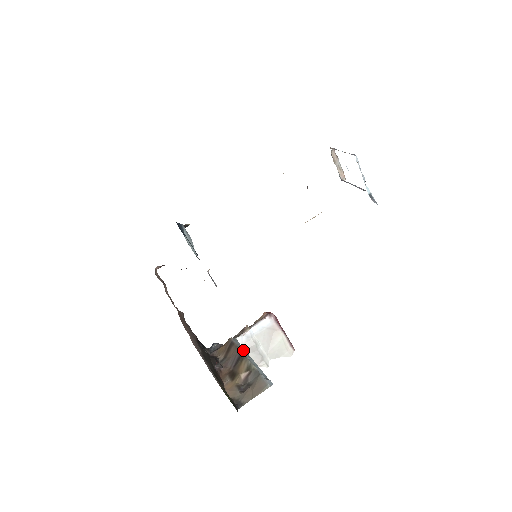
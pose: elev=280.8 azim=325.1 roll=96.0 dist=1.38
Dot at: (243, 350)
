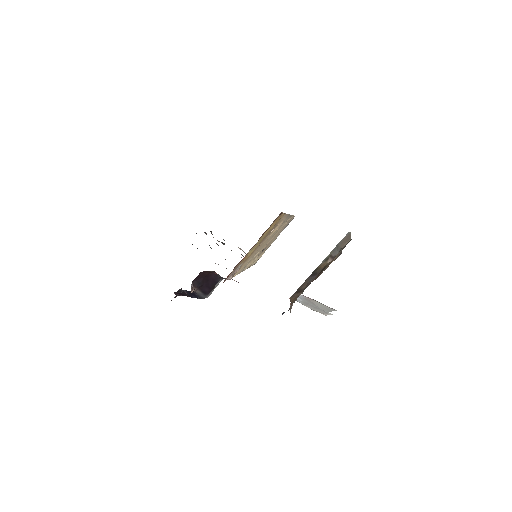
Dot at: occluded
